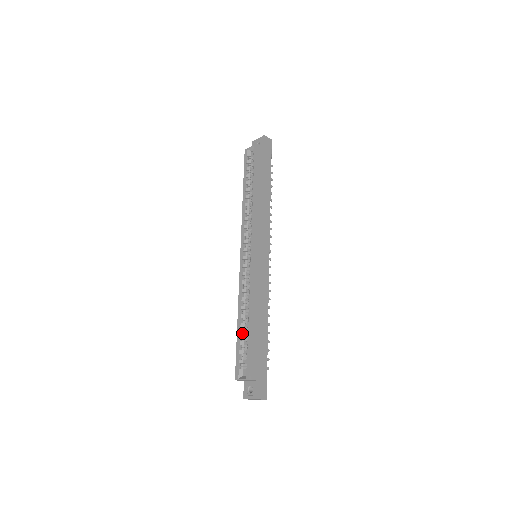
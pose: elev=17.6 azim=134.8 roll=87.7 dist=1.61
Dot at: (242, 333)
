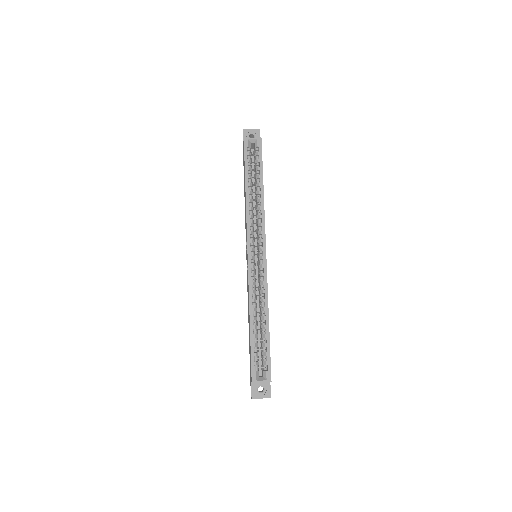
Dot at: (256, 335)
